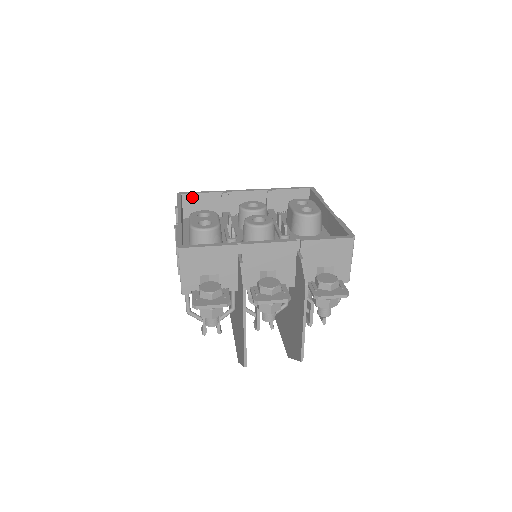
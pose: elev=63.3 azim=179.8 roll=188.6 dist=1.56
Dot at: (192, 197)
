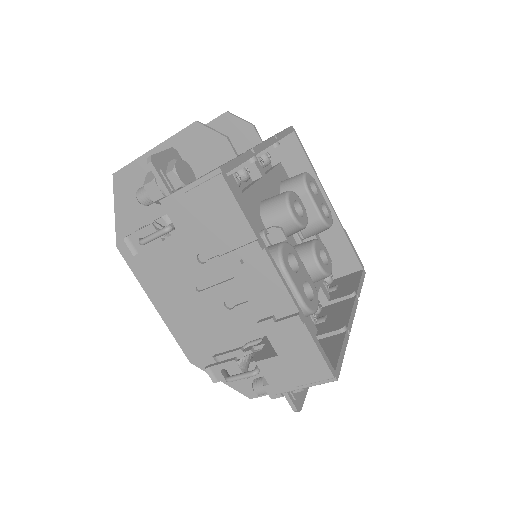
Dot at: occluded
